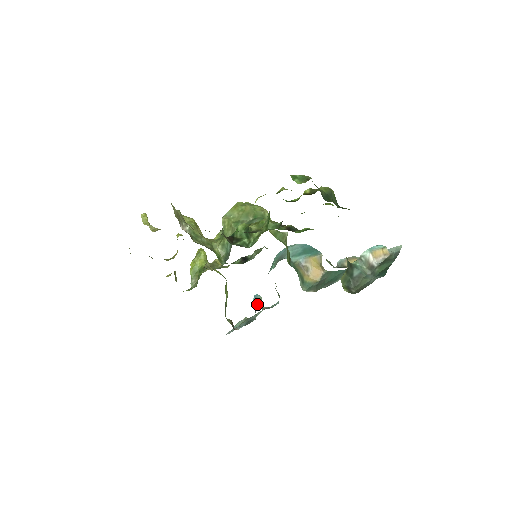
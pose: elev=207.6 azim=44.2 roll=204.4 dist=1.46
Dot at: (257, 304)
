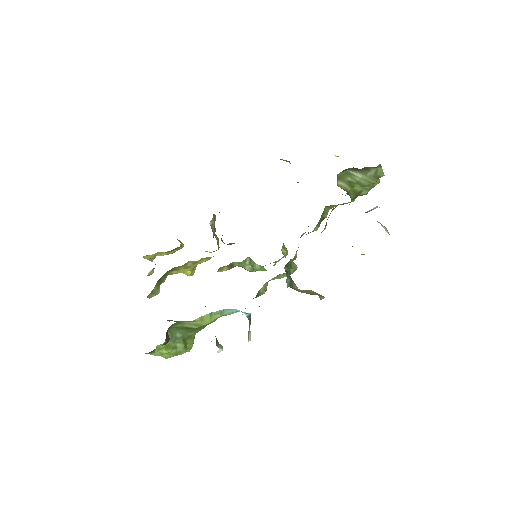
Dot at: occluded
